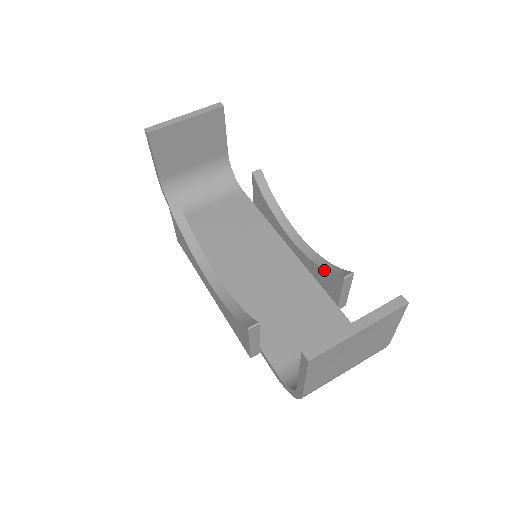
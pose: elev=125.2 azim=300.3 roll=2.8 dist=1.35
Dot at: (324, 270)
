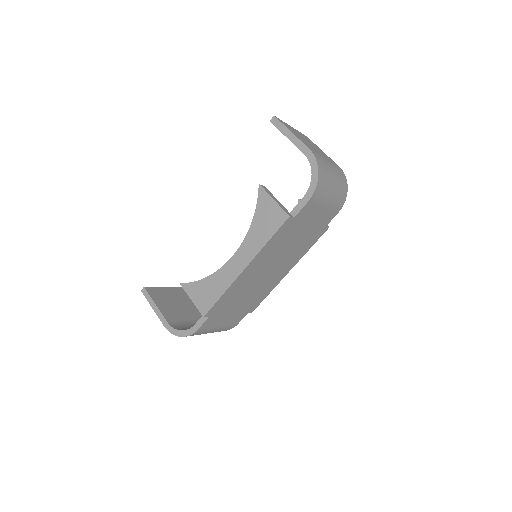
Dot at: occluded
